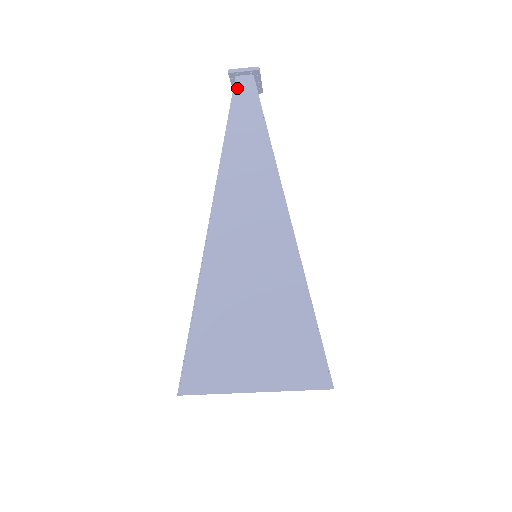
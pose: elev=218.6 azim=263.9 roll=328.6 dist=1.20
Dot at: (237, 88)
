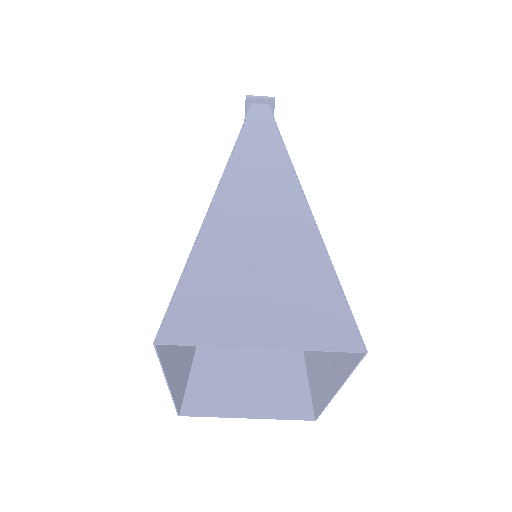
Dot at: (253, 110)
